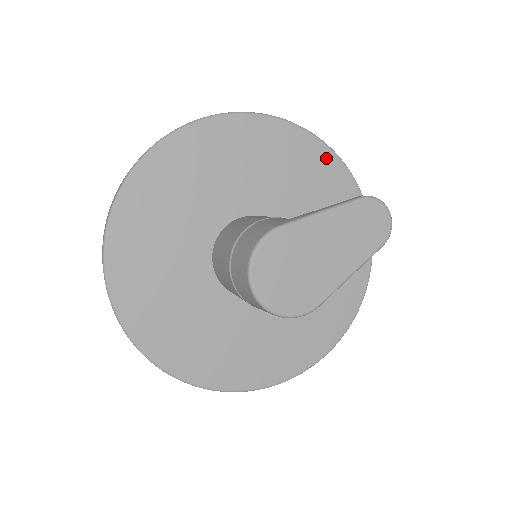
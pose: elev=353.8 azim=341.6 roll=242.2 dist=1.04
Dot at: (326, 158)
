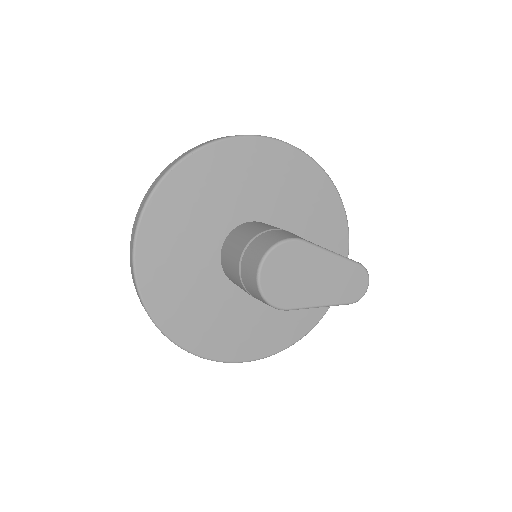
Dot at: (341, 231)
